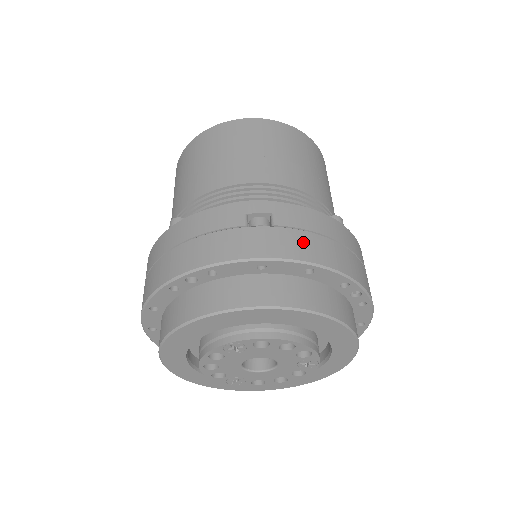
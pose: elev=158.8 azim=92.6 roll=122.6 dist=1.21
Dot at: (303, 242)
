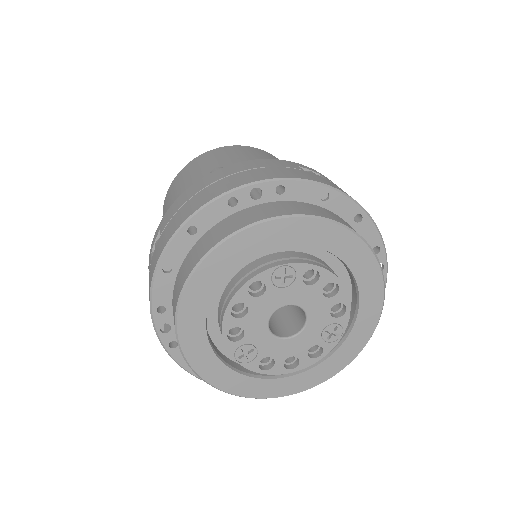
Dot at: occluded
